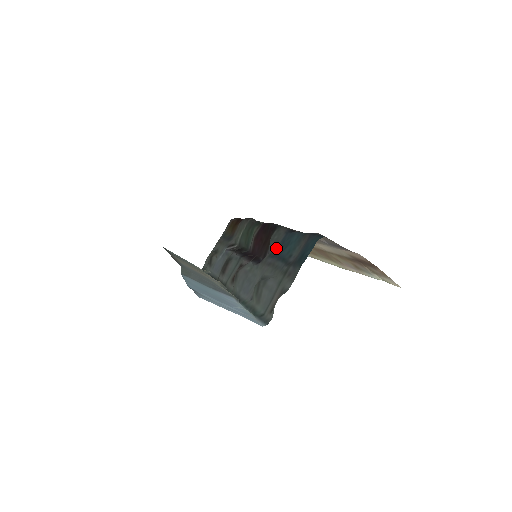
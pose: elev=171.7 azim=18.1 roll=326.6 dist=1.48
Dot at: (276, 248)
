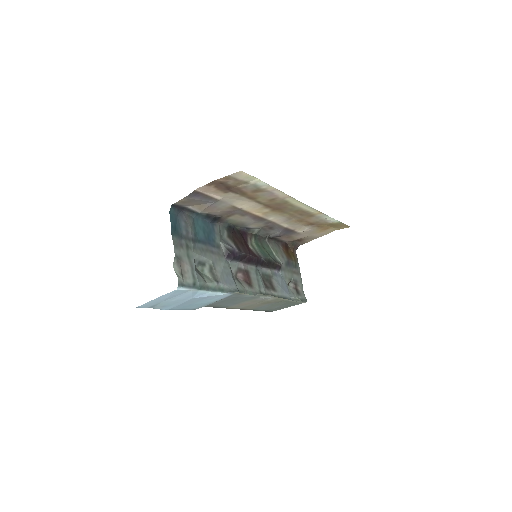
Dot at: (215, 239)
